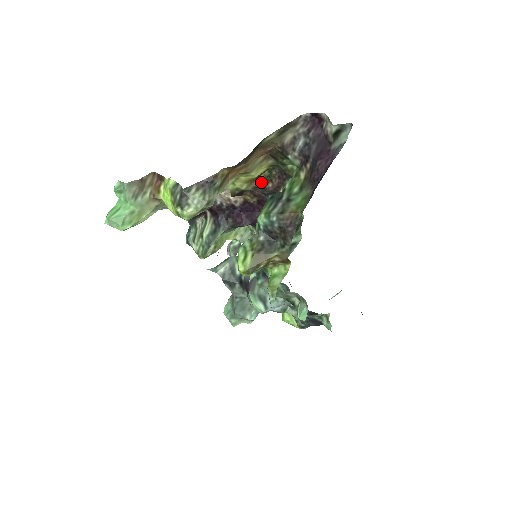
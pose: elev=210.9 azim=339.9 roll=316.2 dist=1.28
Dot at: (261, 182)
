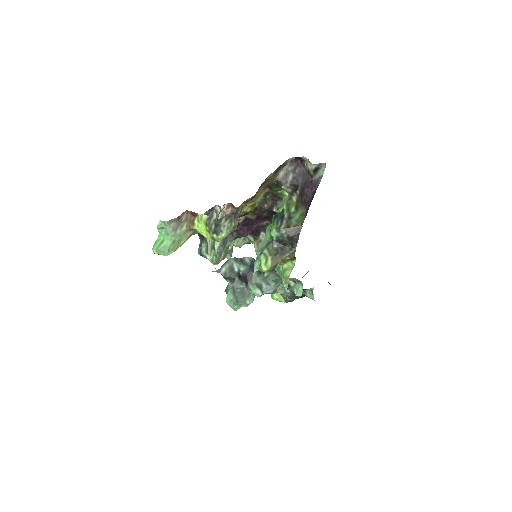
Dot at: (259, 204)
